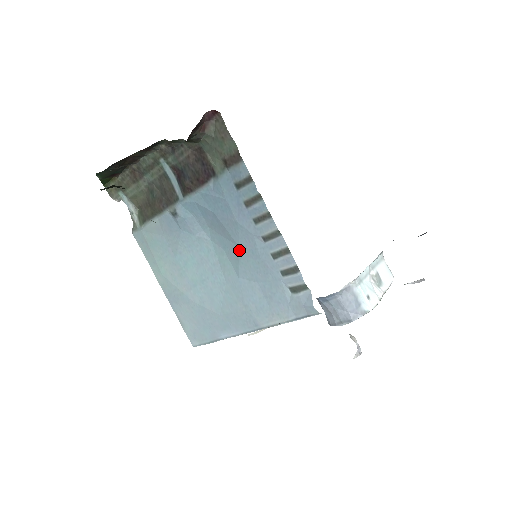
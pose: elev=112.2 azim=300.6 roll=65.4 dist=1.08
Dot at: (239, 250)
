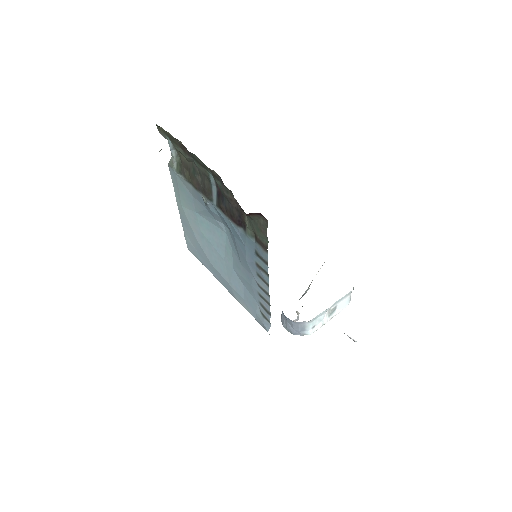
Dot at: (241, 265)
